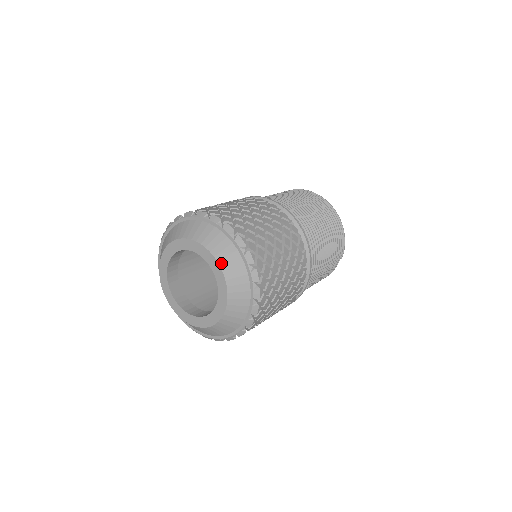
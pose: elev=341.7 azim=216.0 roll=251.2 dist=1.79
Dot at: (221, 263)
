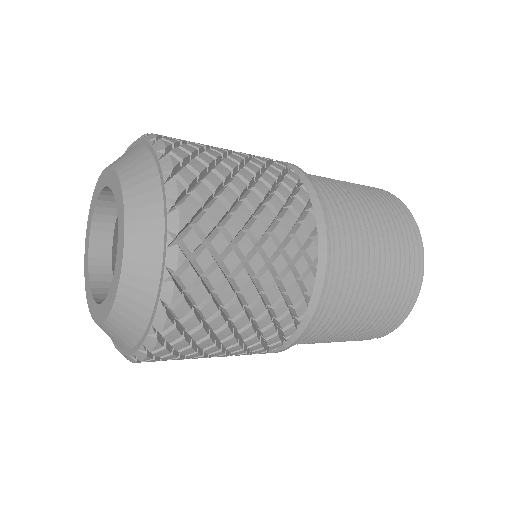
Dot at: (126, 264)
